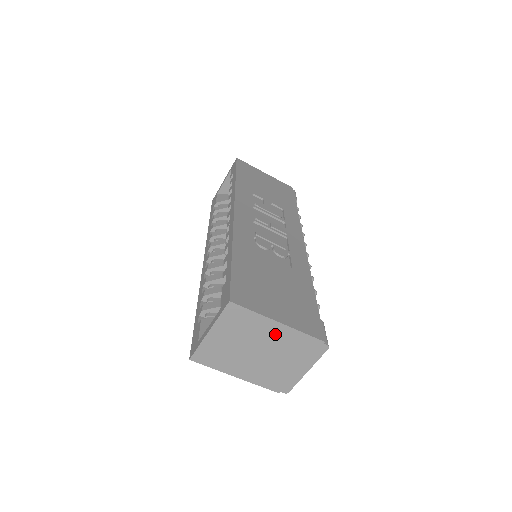
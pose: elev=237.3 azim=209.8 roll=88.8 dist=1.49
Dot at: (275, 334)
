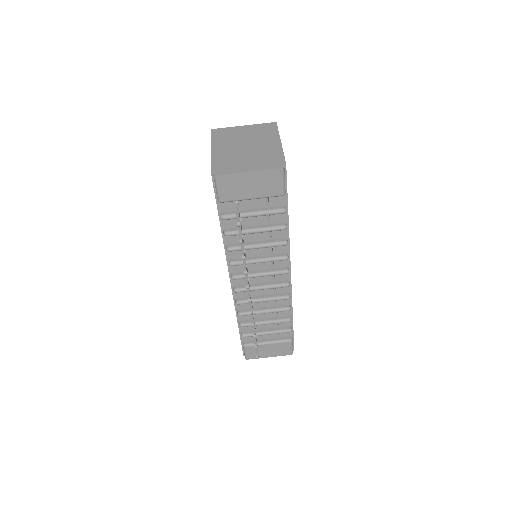
Dot at: (269, 145)
